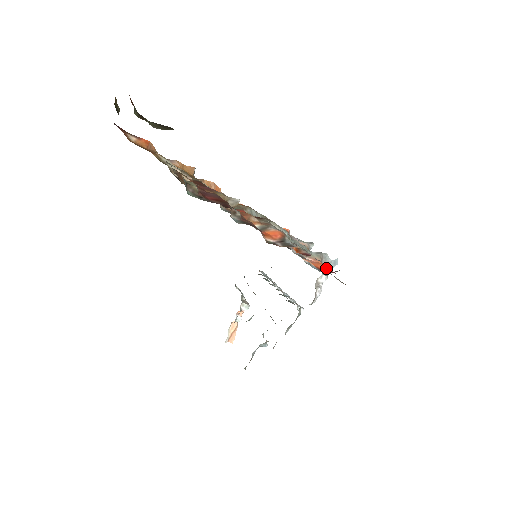
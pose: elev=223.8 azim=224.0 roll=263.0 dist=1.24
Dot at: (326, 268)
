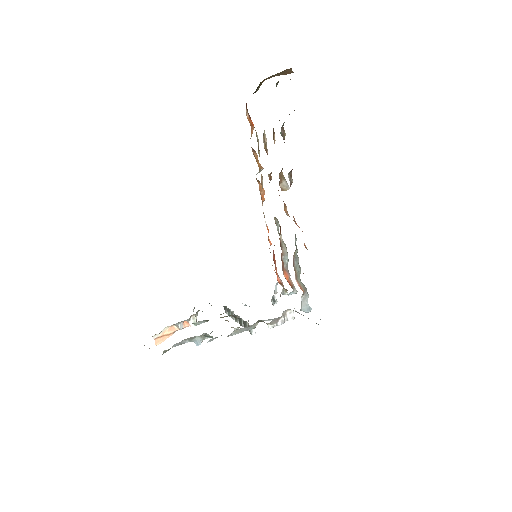
Dot at: occluded
